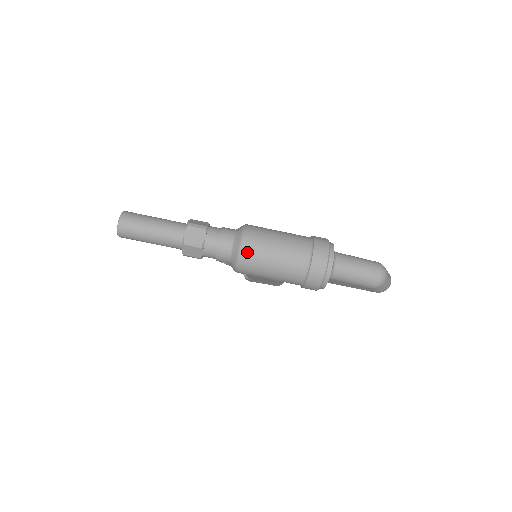
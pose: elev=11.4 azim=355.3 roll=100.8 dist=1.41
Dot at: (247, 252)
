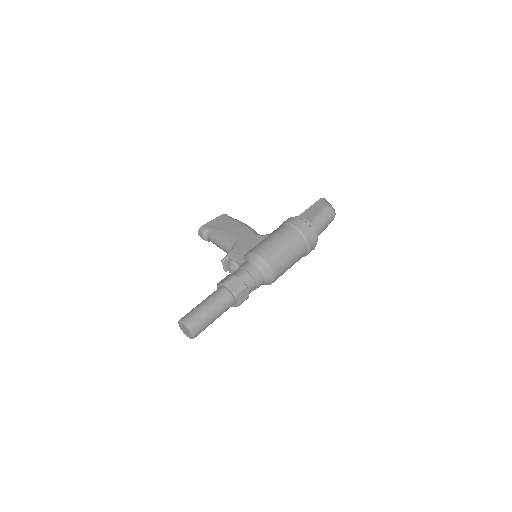
Dot at: (277, 277)
